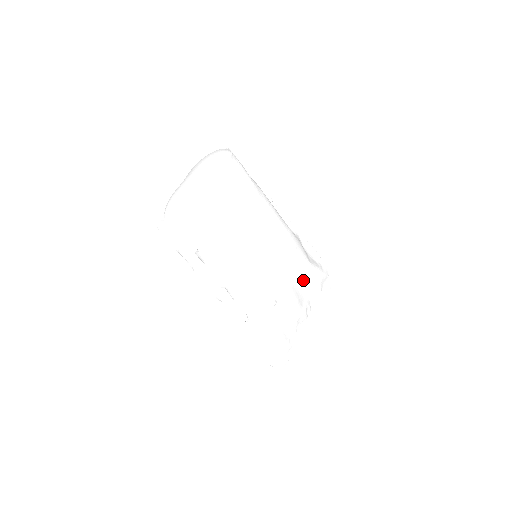
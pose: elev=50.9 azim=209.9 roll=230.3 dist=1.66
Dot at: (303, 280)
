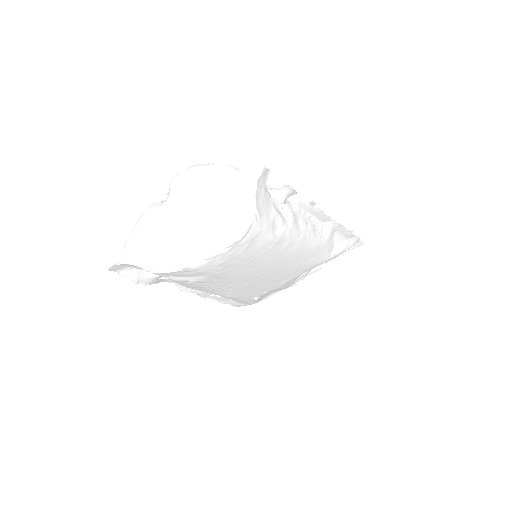
Dot at: occluded
